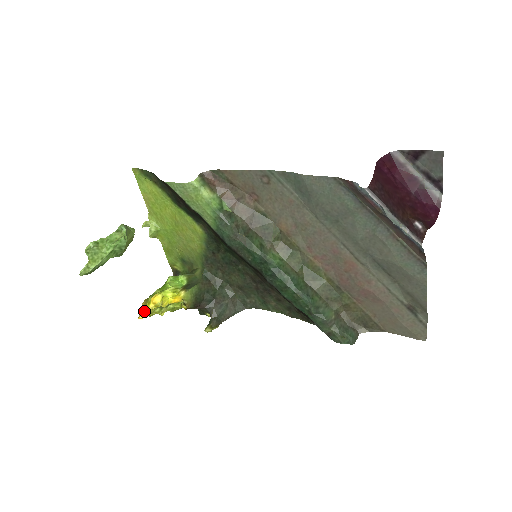
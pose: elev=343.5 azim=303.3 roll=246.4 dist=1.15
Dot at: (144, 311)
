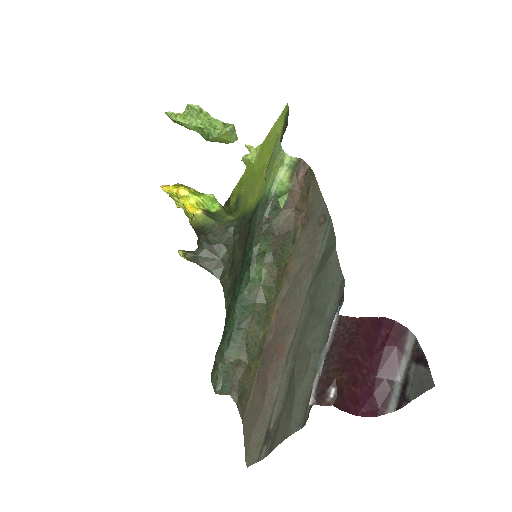
Dot at: (167, 186)
